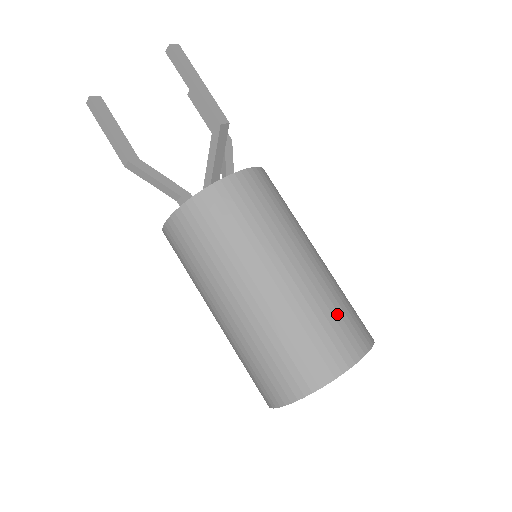
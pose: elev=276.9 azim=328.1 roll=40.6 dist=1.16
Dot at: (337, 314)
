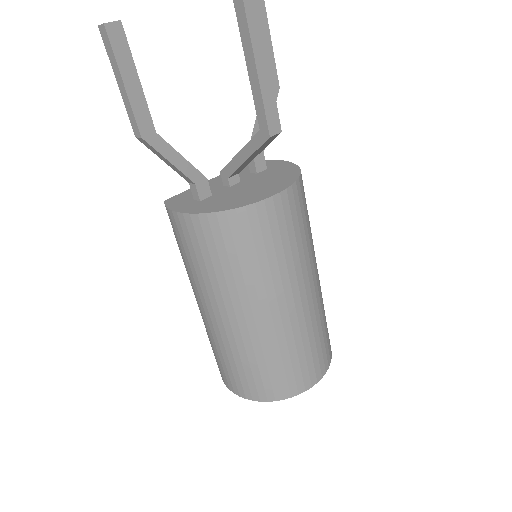
Dot at: (309, 350)
